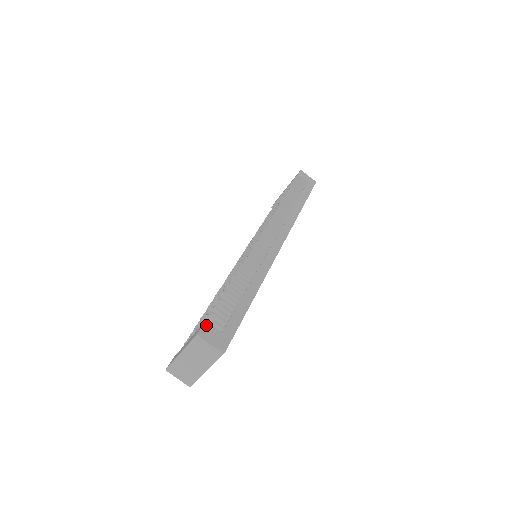
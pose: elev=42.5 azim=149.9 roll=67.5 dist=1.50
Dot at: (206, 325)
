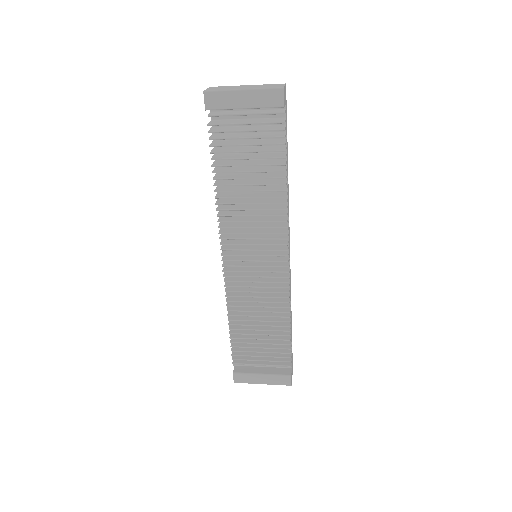
Dot at: (291, 376)
